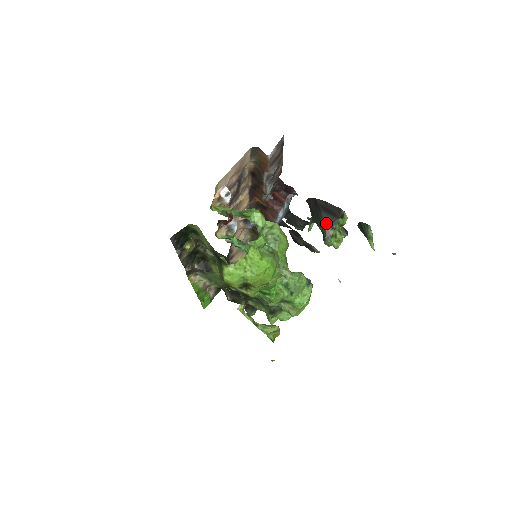
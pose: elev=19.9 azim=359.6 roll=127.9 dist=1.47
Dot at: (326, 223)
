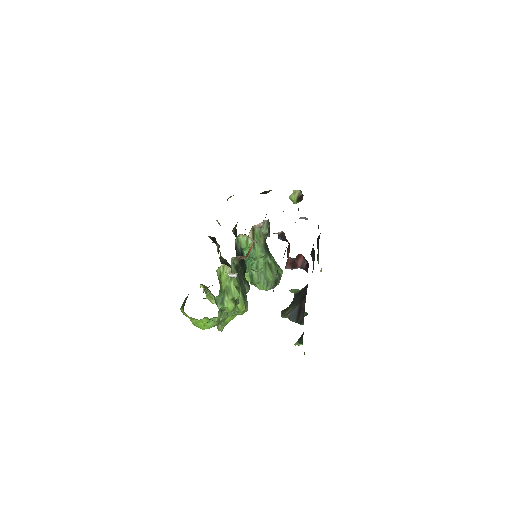
Dot at: (291, 313)
